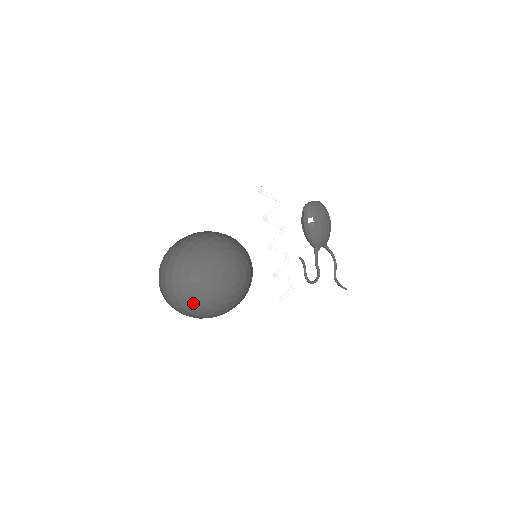
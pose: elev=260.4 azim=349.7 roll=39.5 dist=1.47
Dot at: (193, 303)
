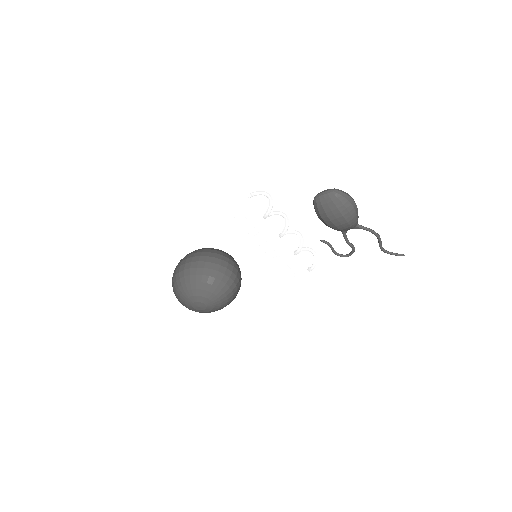
Dot at: occluded
